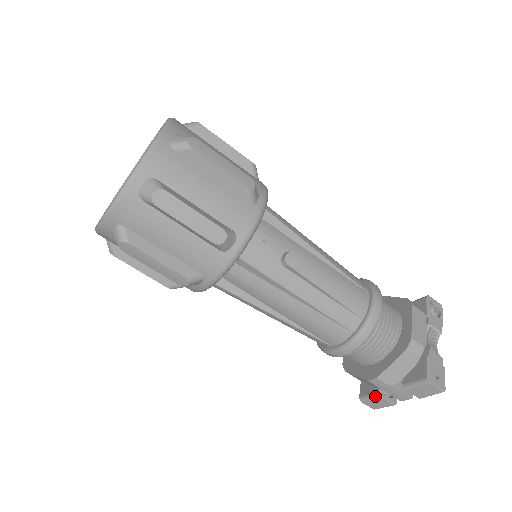
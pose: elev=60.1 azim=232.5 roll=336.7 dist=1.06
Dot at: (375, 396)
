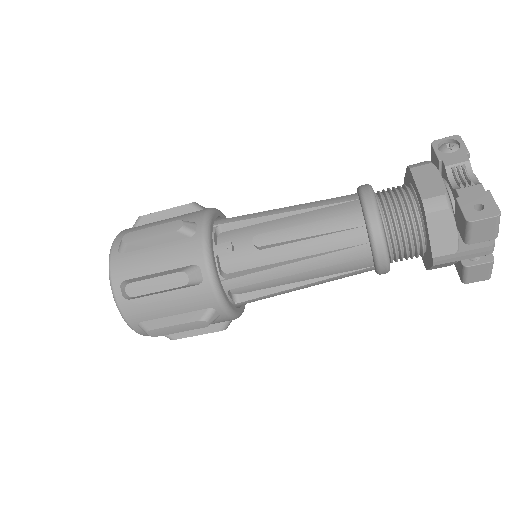
Dot at: (464, 270)
